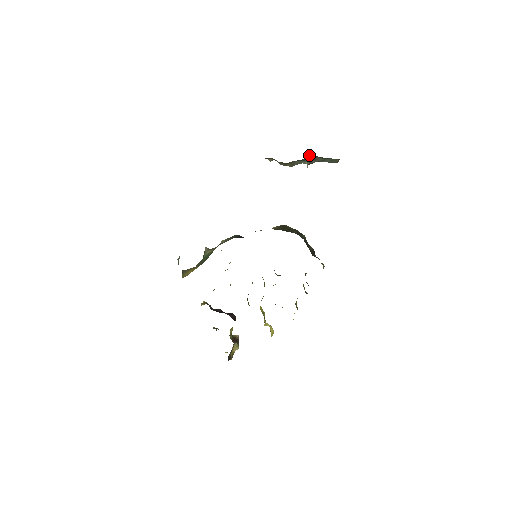
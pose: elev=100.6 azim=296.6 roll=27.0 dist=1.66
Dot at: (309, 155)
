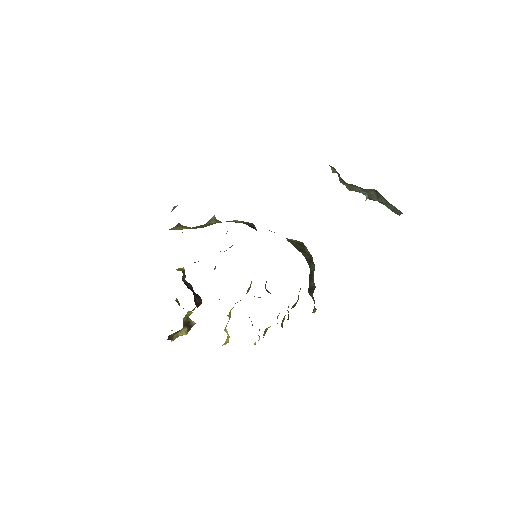
Dot at: (374, 189)
